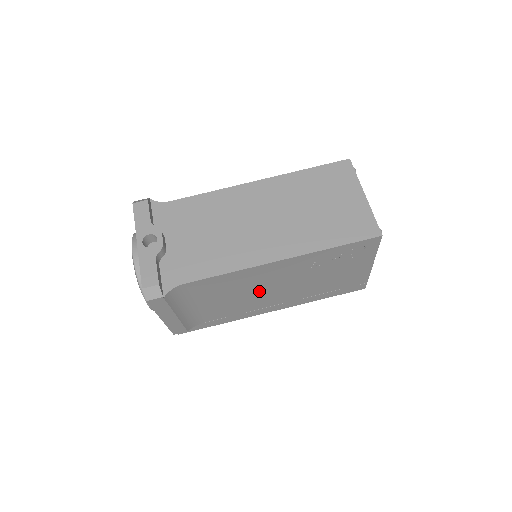
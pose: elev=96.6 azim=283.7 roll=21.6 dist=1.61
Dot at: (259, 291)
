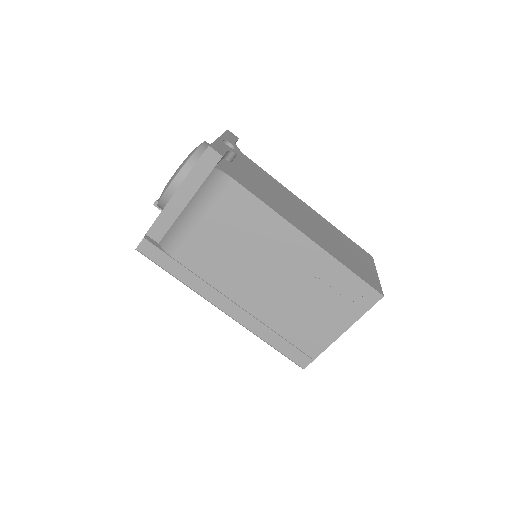
Dot at: (253, 263)
